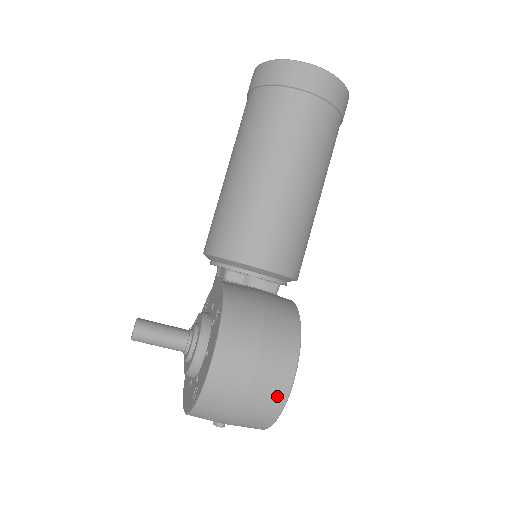
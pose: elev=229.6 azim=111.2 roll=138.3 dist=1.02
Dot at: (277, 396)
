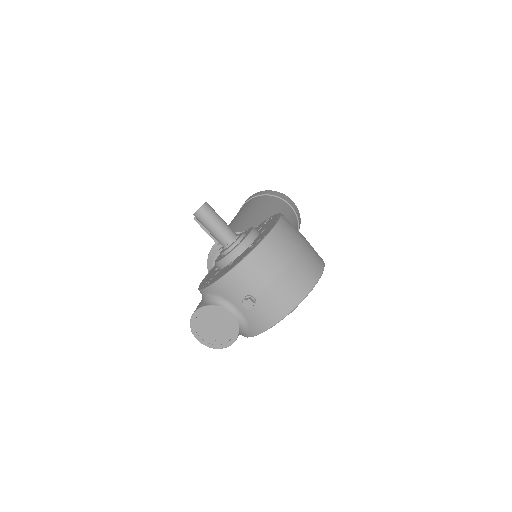
Dot at: (316, 267)
